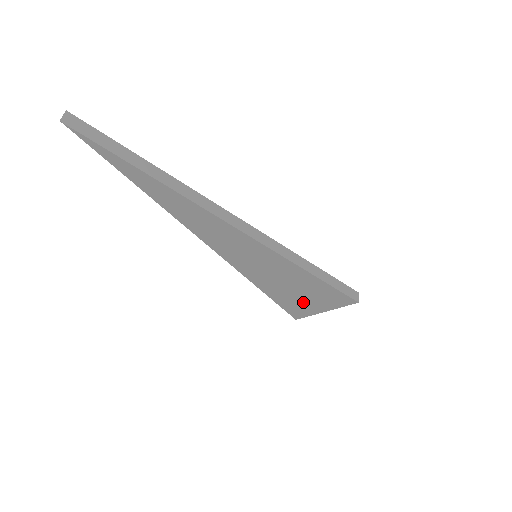
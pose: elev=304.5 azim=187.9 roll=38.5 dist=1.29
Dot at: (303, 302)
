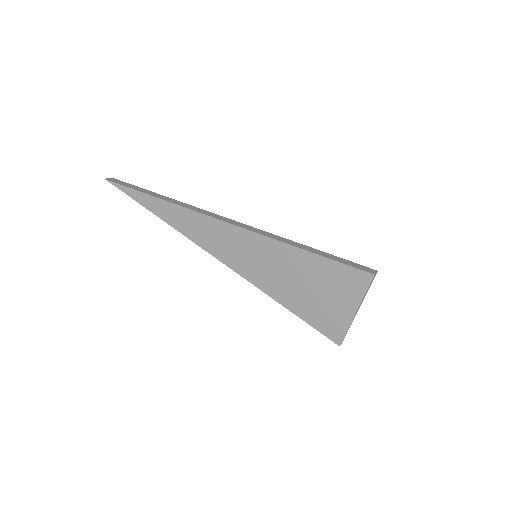
Dot at: (326, 305)
